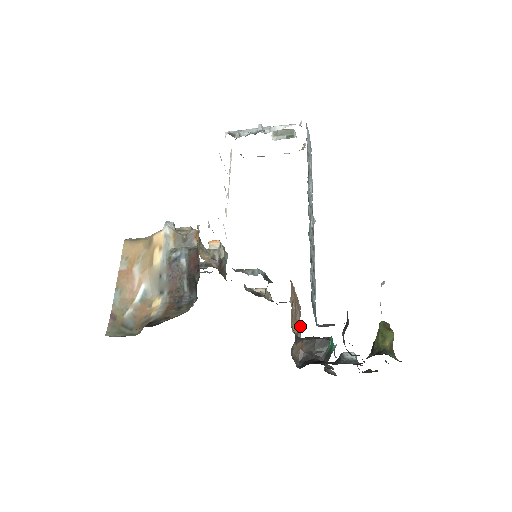
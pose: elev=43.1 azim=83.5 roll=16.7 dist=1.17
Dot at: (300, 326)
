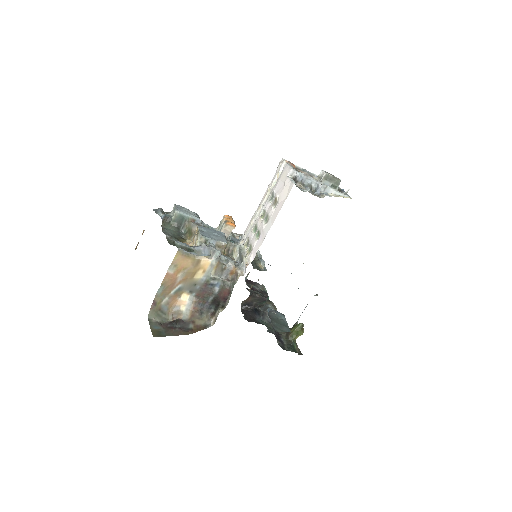
Dot at: occluded
